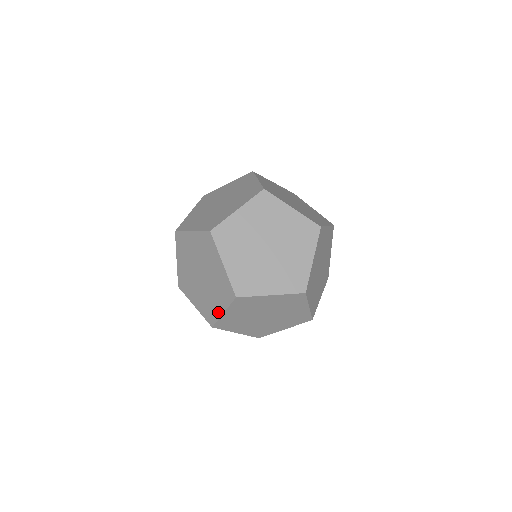
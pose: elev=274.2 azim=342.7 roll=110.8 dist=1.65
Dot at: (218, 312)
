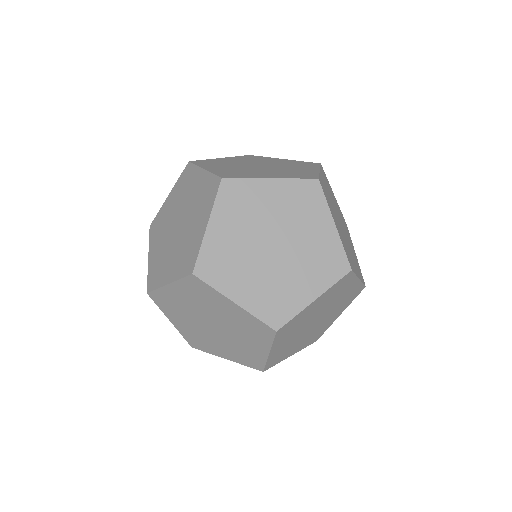
Dot at: (217, 353)
